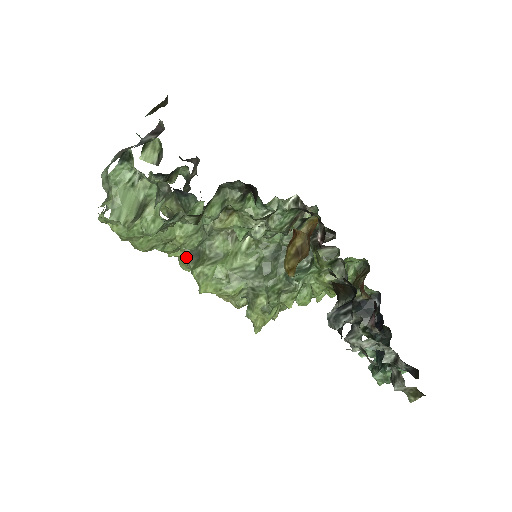
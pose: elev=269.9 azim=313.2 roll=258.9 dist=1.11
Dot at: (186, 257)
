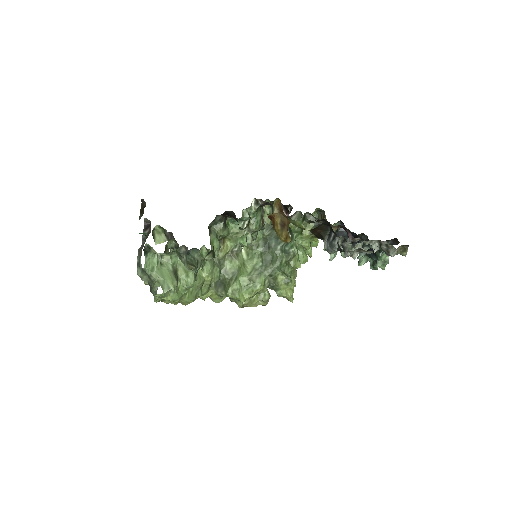
Dot at: (215, 291)
